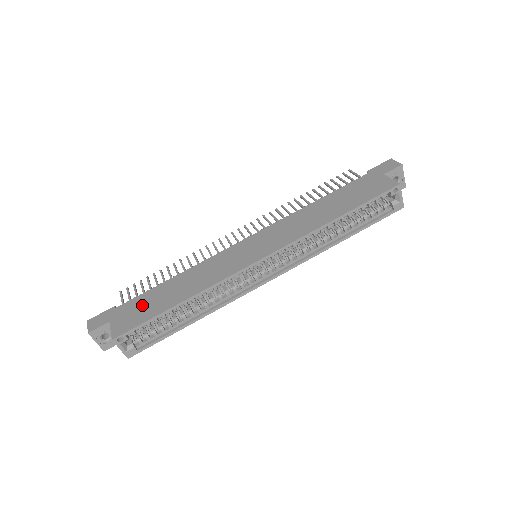
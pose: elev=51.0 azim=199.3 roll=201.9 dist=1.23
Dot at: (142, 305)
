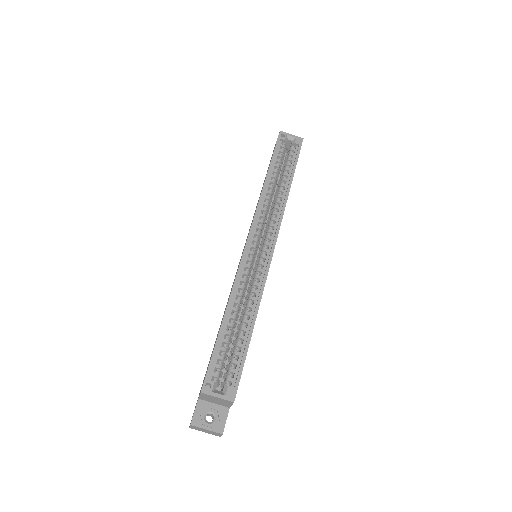
Dot at: occluded
